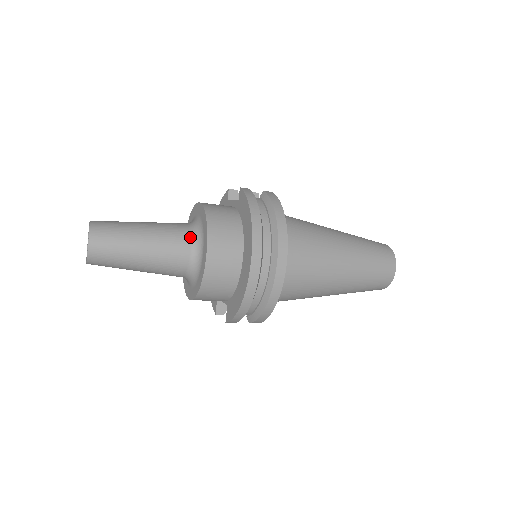
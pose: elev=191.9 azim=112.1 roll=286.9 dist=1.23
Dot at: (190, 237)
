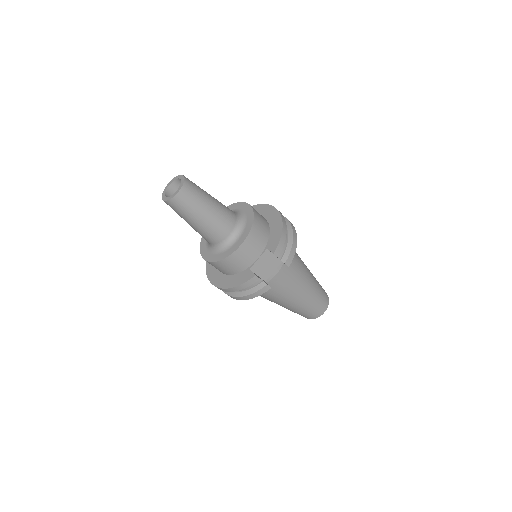
Dot at: occluded
